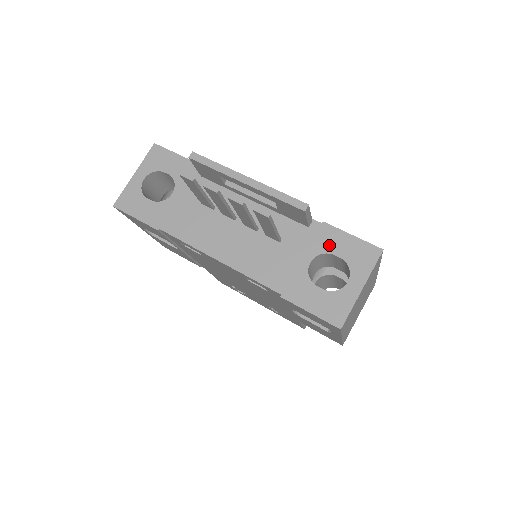
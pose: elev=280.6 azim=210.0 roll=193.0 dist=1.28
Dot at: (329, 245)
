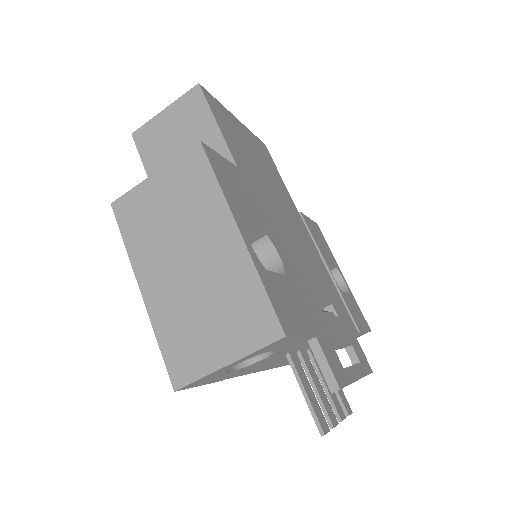
Dot at: occluded
